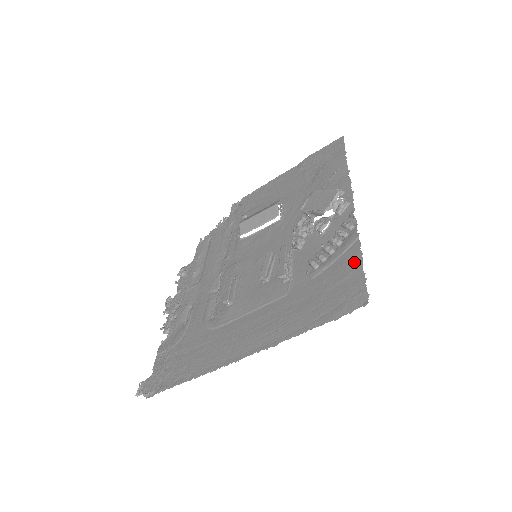
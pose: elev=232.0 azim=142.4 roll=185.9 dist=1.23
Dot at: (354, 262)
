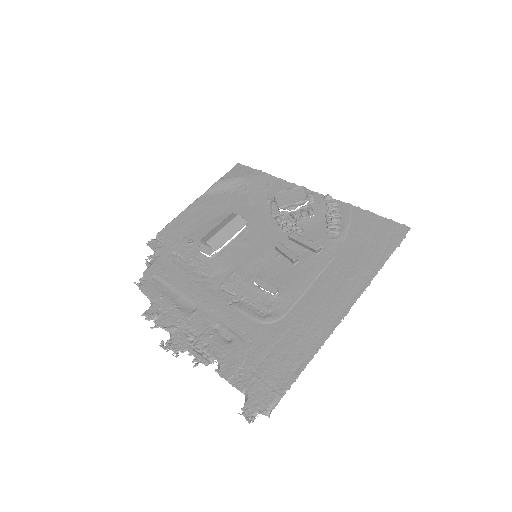
Dot at: (369, 216)
